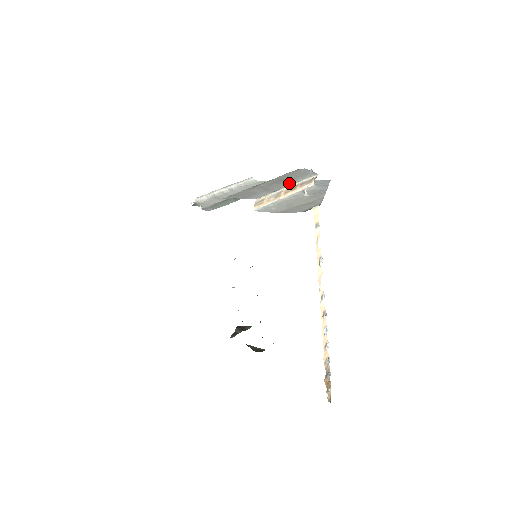
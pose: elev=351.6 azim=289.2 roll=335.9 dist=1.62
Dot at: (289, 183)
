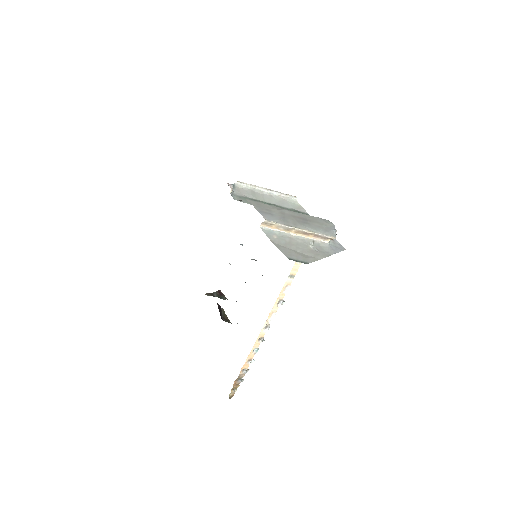
Dot at: (305, 227)
